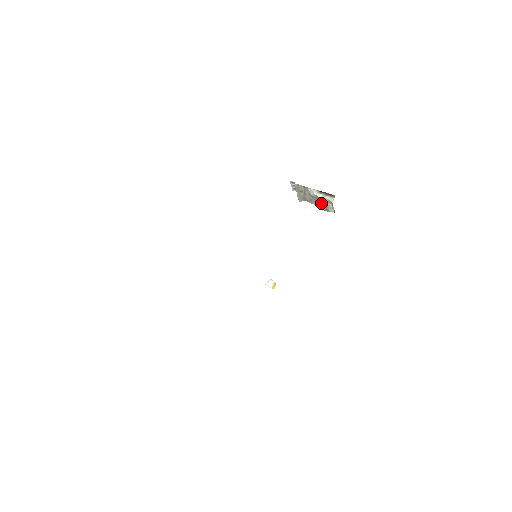
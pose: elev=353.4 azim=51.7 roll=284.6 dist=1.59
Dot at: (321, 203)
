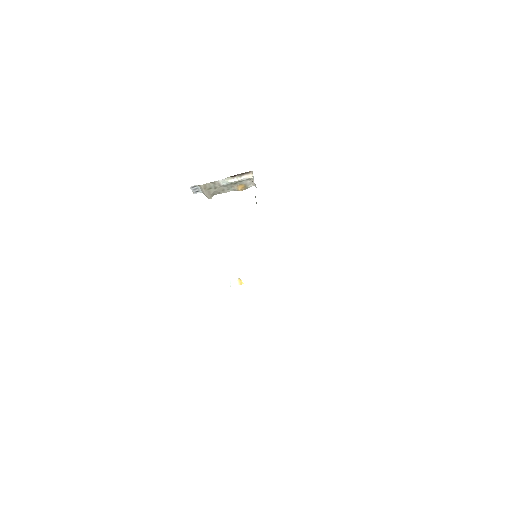
Dot at: (237, 186)
